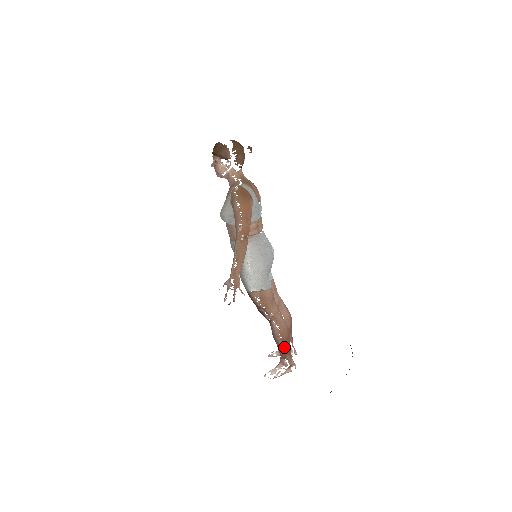
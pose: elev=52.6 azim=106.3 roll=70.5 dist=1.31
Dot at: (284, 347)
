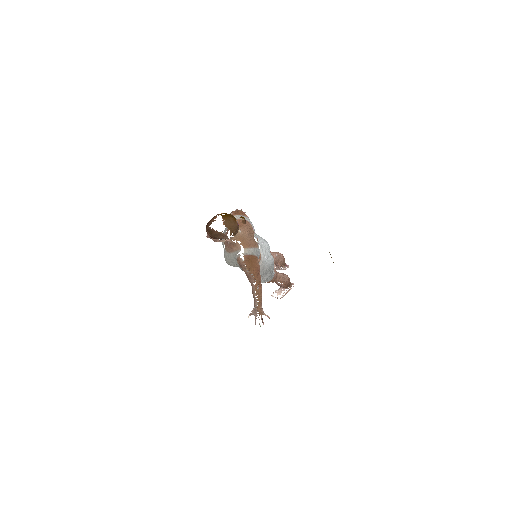
Dot at: occluded
